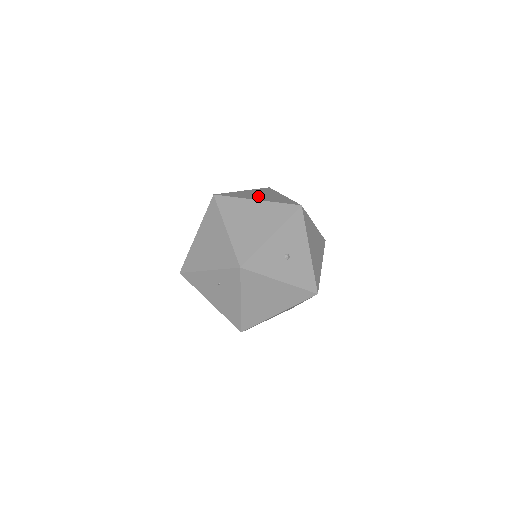
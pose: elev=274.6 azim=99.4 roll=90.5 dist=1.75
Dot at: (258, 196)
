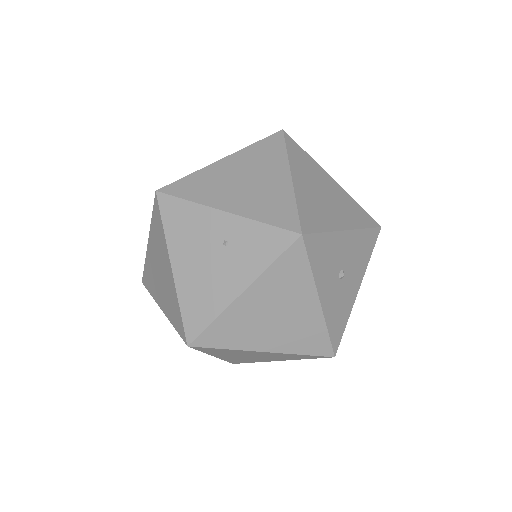
Dot at: occluded
